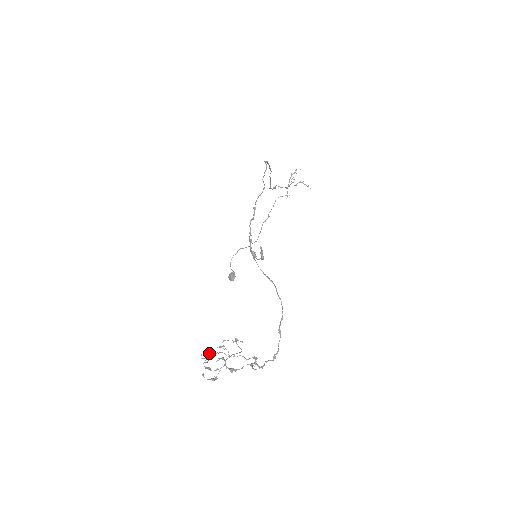
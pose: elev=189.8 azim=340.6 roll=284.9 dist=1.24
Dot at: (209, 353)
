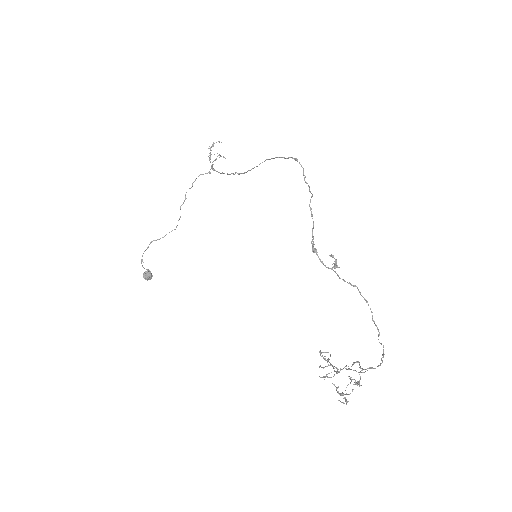
Dot at: (324, 379)
